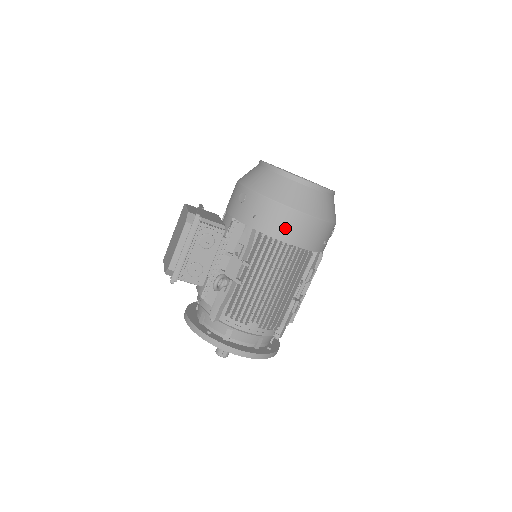
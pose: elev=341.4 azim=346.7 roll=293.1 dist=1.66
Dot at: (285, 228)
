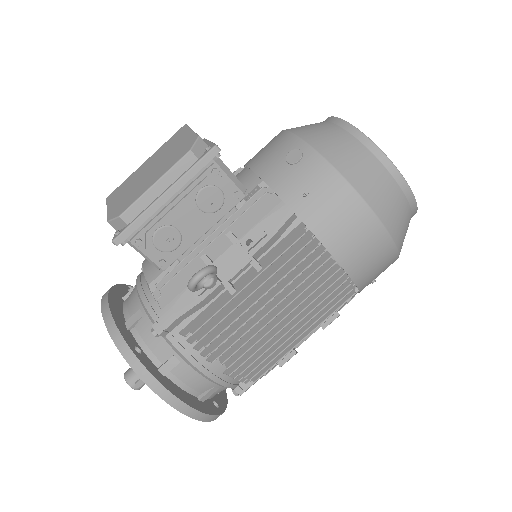
Dot at: (346, 236)
